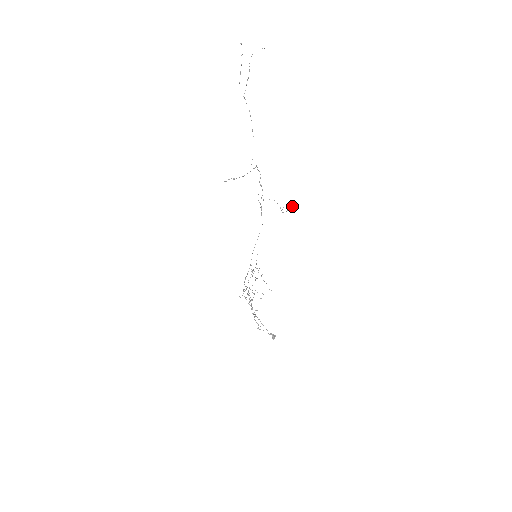
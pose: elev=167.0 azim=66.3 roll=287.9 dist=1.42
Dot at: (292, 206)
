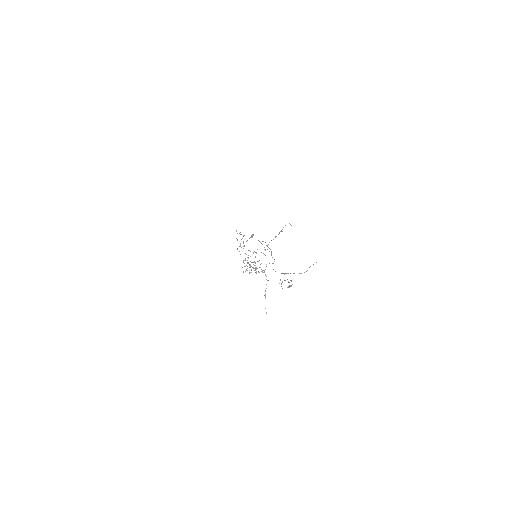
Dot at: occluded
